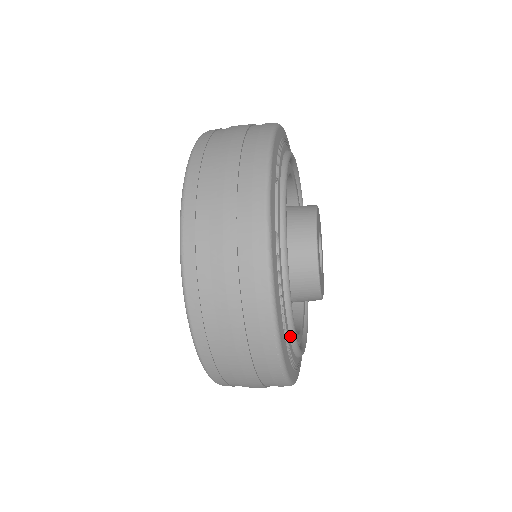
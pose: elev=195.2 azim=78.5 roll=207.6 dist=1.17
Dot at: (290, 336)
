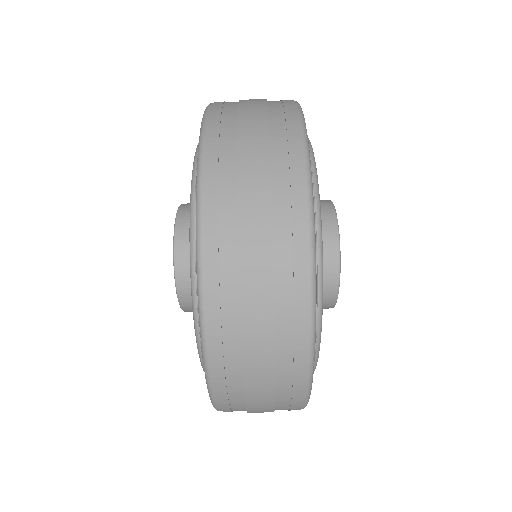
Dot at: occluded
